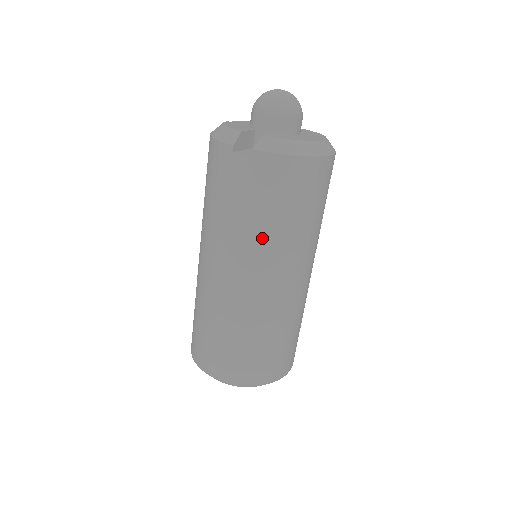
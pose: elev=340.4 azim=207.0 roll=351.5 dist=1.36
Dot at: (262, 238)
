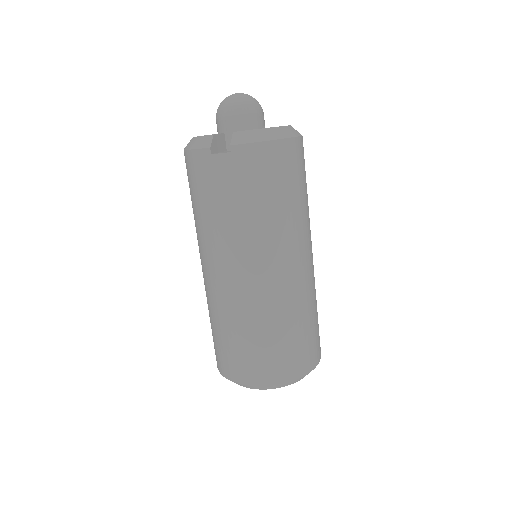
Dot at: (260, 227)
